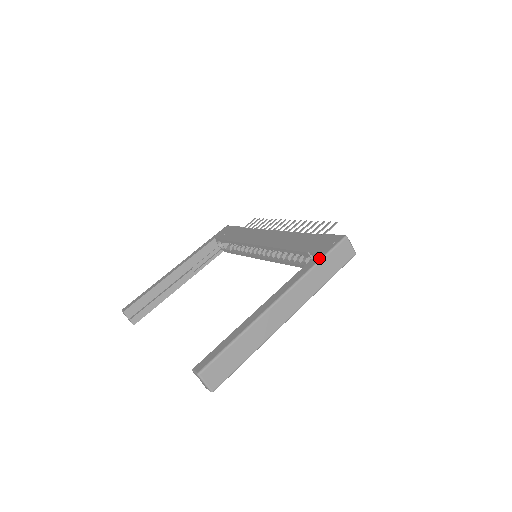
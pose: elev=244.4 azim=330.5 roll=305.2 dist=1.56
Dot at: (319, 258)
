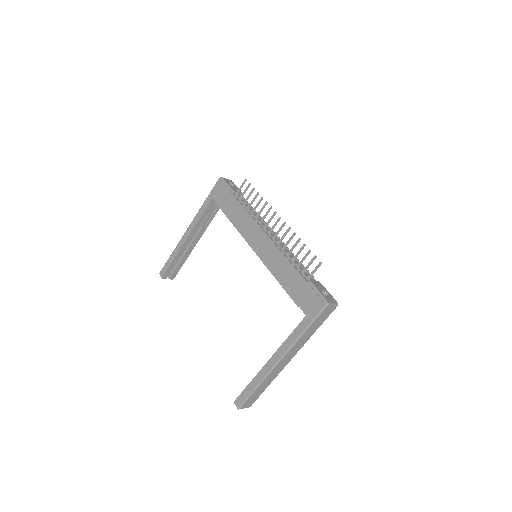
Dot at: (307, 325)
